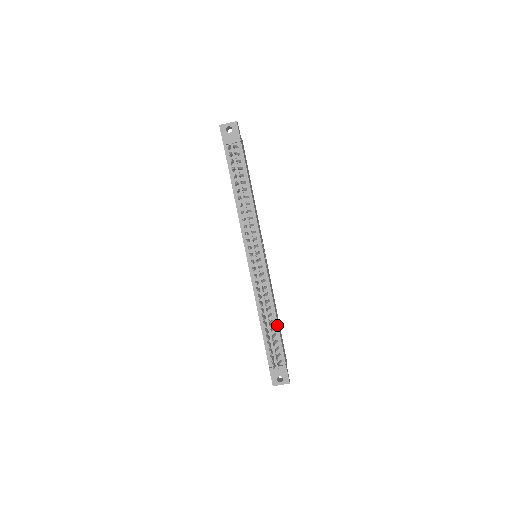
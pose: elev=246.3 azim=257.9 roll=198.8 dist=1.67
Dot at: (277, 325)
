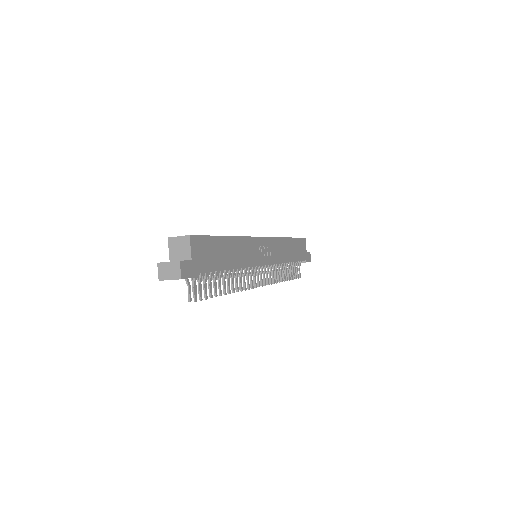
Dot at: occluded
